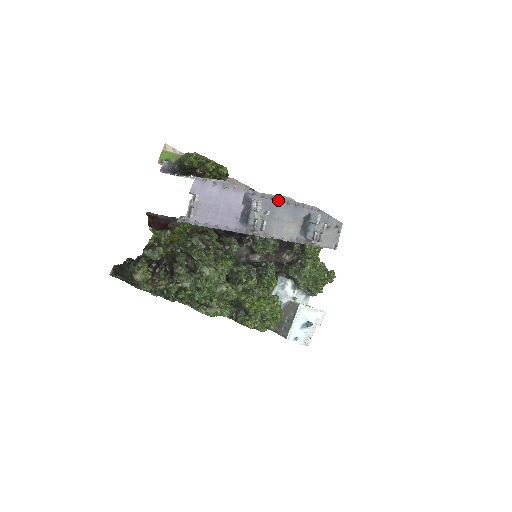
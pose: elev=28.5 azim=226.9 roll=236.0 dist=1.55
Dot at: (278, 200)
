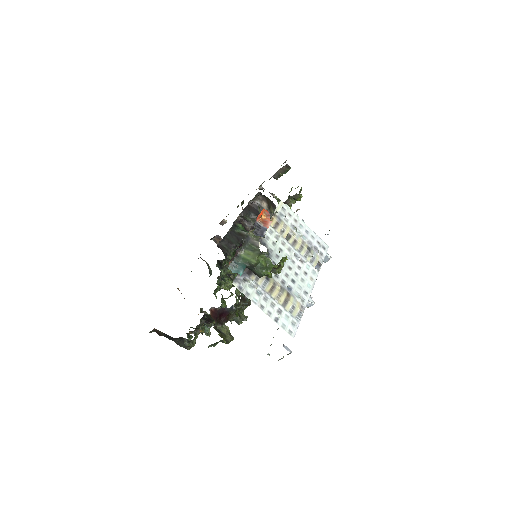
Dot at: (317, 276)
